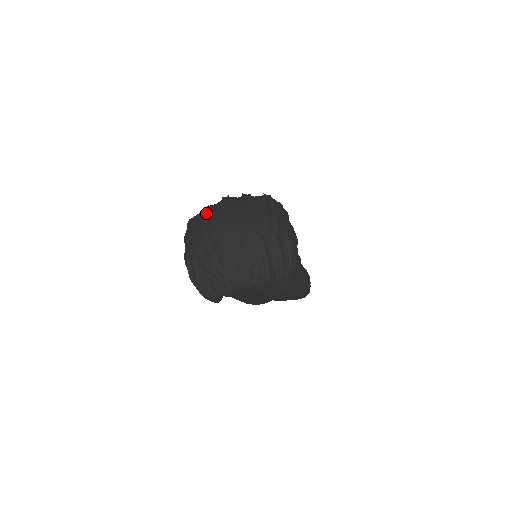
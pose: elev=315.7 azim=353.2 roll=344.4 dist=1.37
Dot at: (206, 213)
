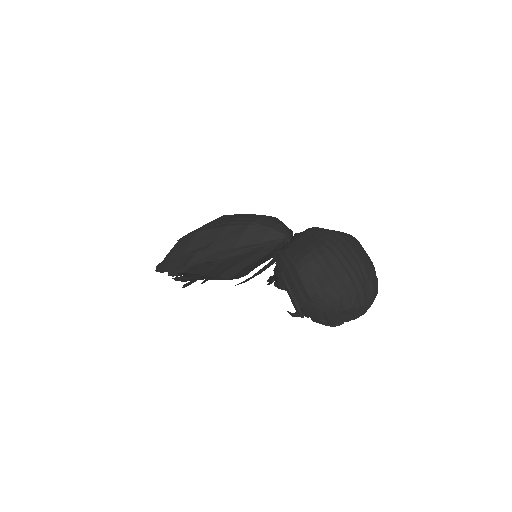
Dot at: (338, 254)
